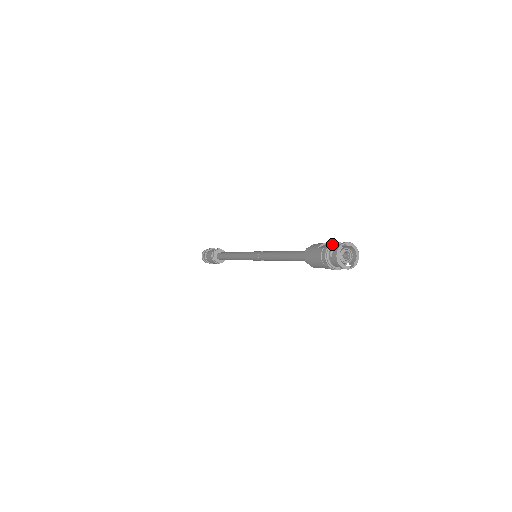
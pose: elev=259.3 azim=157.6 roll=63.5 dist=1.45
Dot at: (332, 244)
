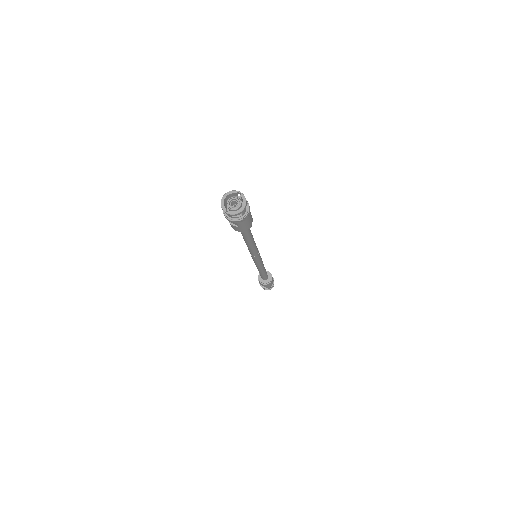
Dot at: occluded
